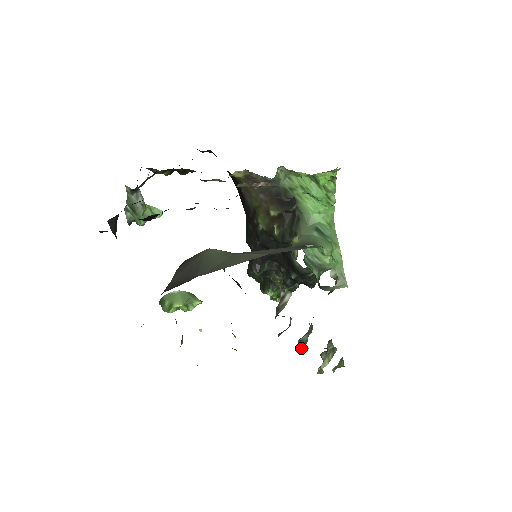
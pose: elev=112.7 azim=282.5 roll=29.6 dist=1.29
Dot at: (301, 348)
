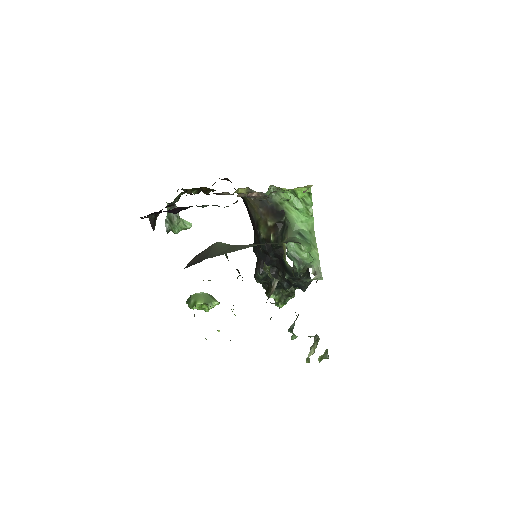
Dot at: (291, 337)
